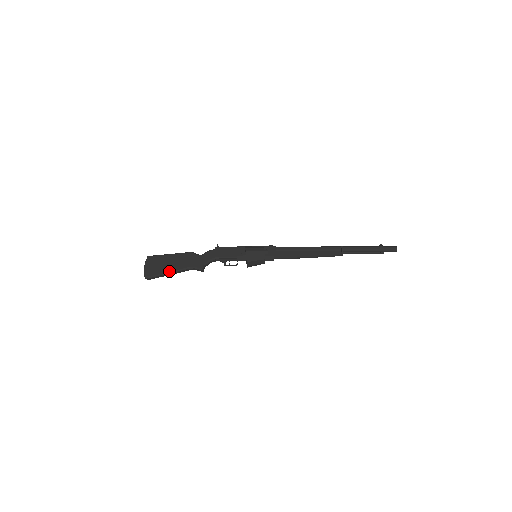
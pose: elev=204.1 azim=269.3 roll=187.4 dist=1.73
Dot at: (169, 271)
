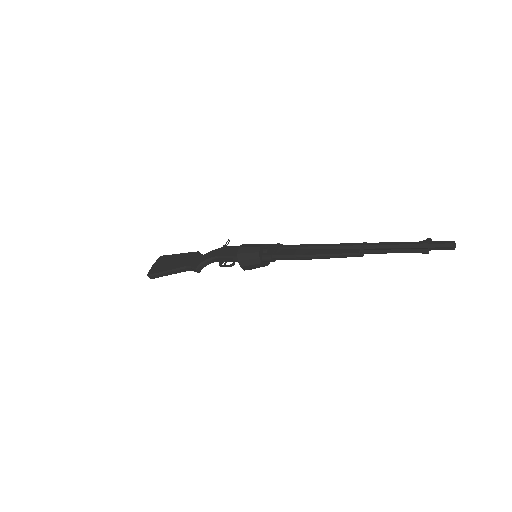
Dot at: (167, 270)
